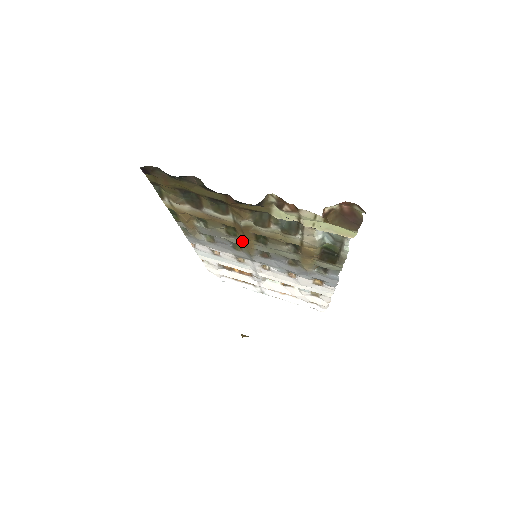
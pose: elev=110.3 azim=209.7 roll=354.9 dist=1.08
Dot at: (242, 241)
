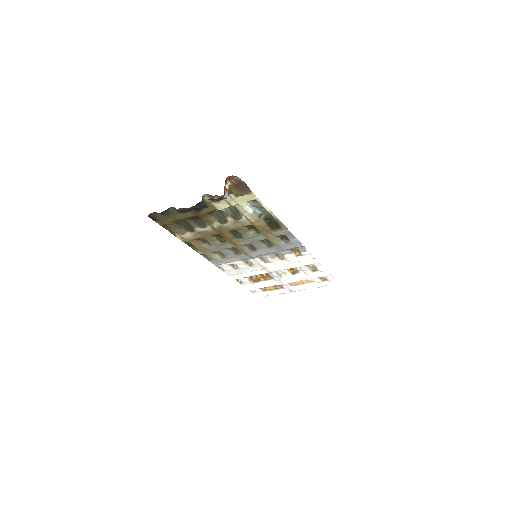
Dot at: (232, 243)
